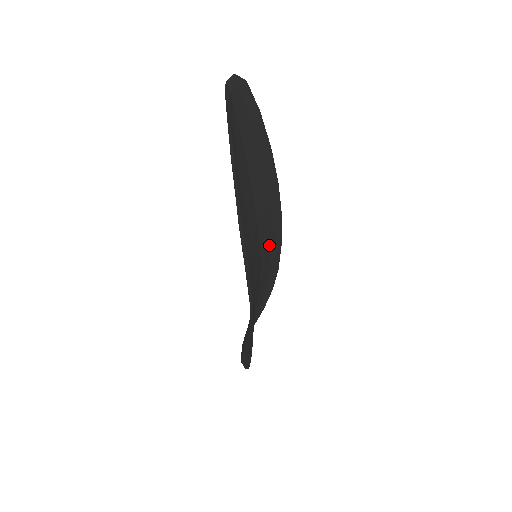
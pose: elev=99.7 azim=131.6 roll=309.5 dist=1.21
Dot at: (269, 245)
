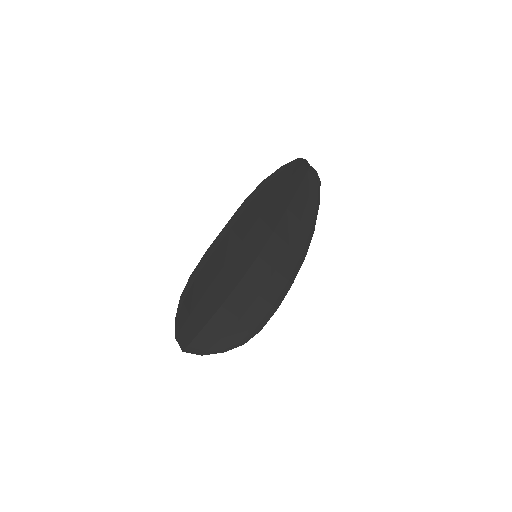
Dot at: (269, 274)
